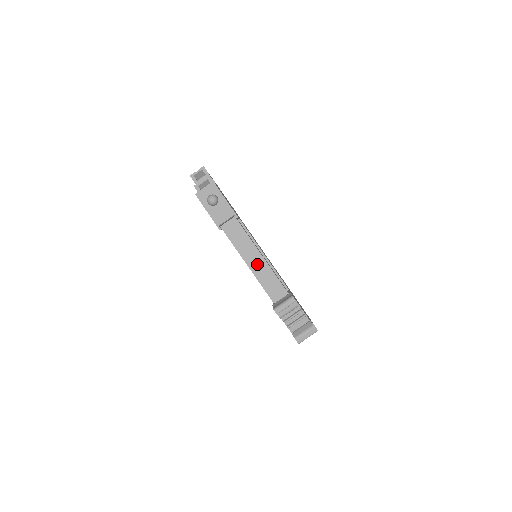
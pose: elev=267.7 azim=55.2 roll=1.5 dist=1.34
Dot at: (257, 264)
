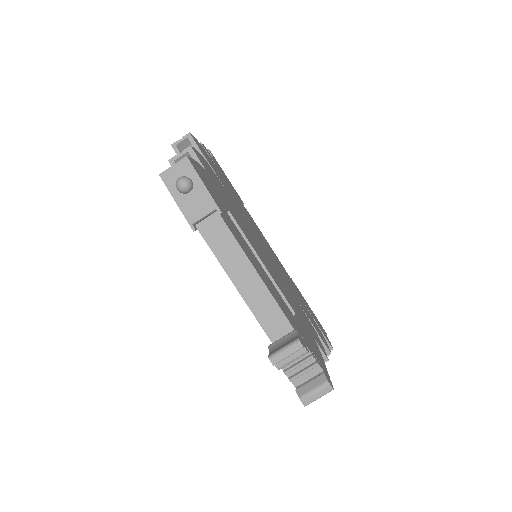
Dot at: (248, 283)
